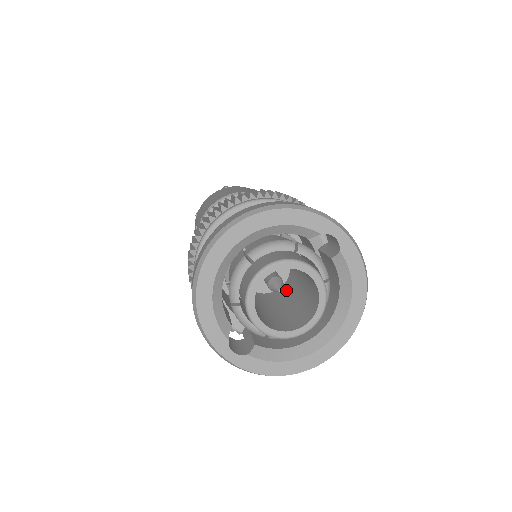
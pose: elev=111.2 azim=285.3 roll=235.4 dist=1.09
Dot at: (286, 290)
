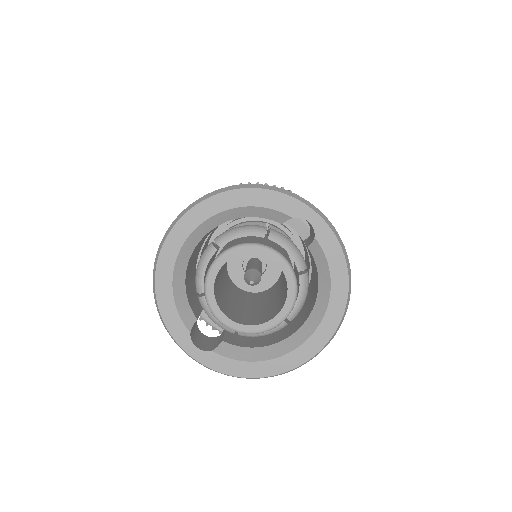
Dot at: (274, 288)
